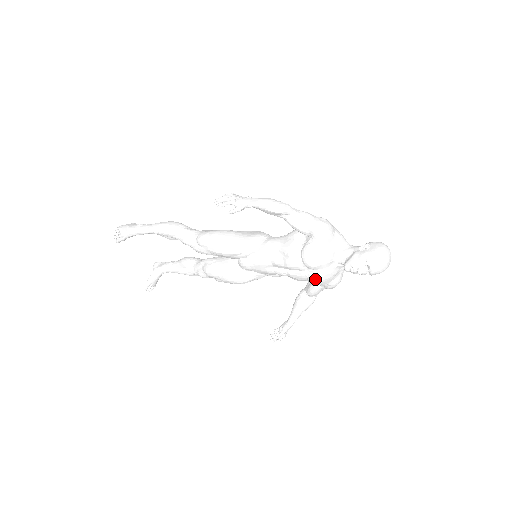
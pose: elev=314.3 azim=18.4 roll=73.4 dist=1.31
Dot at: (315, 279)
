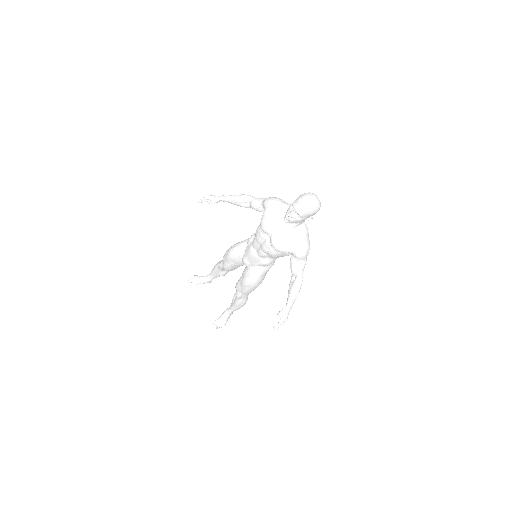
Dot at: (274, 242)
